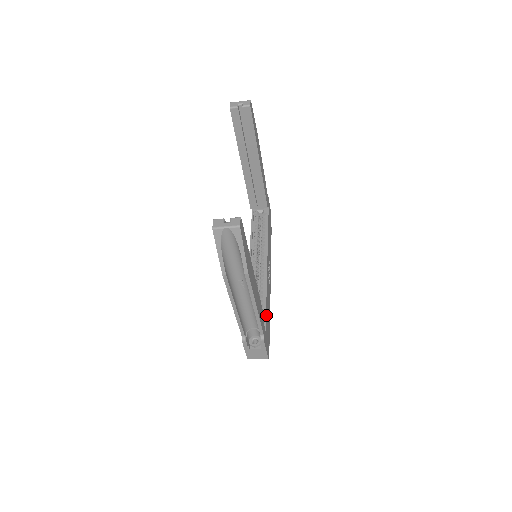
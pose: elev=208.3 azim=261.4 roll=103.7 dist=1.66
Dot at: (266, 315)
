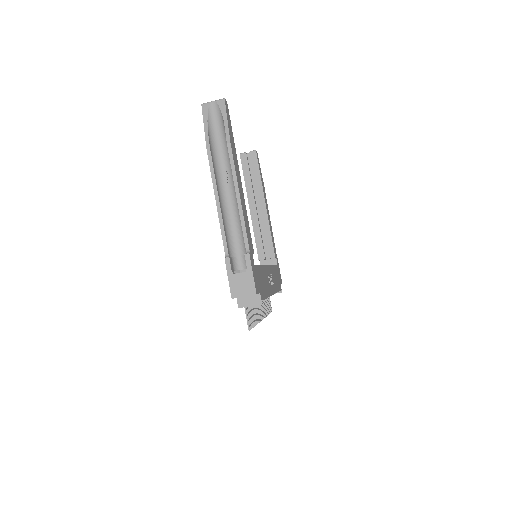
Dot at: (258, 268)
